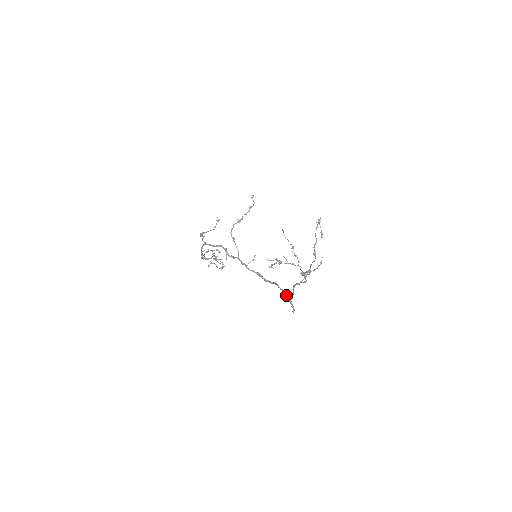
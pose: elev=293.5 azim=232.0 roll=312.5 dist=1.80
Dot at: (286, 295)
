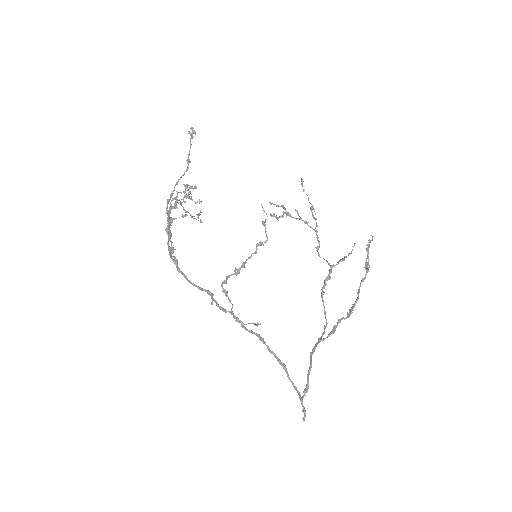
Dot at: occluded
